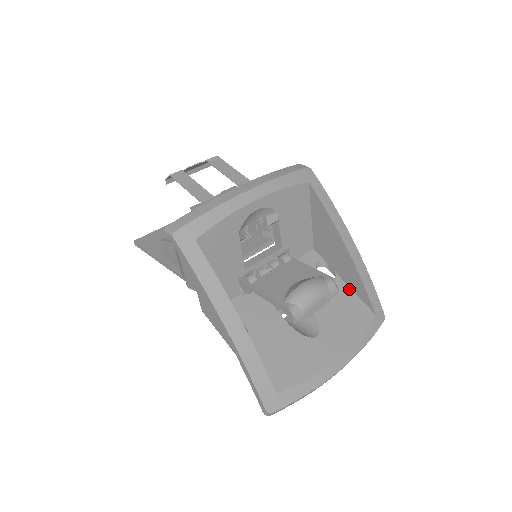
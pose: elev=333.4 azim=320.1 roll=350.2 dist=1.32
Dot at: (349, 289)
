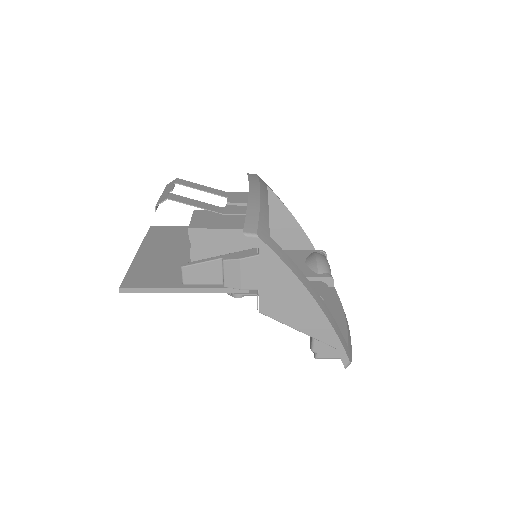
Dot at: occluded
